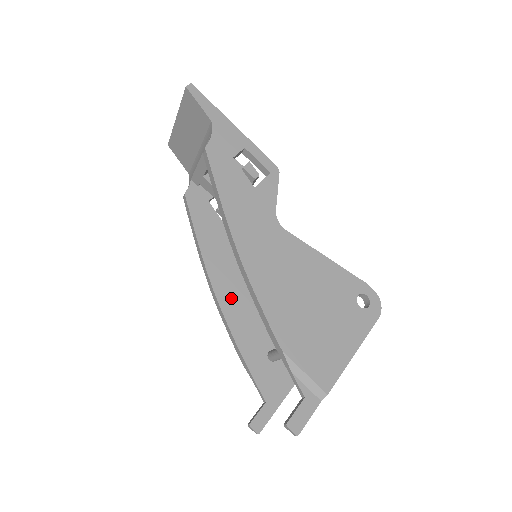
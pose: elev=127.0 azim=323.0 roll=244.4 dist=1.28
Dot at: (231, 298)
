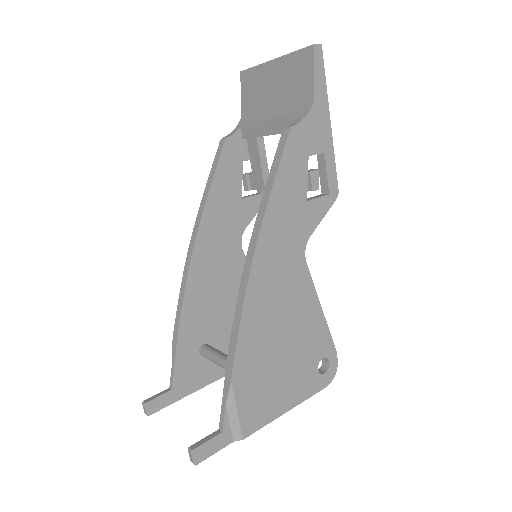
Dot at: (203, 273)
